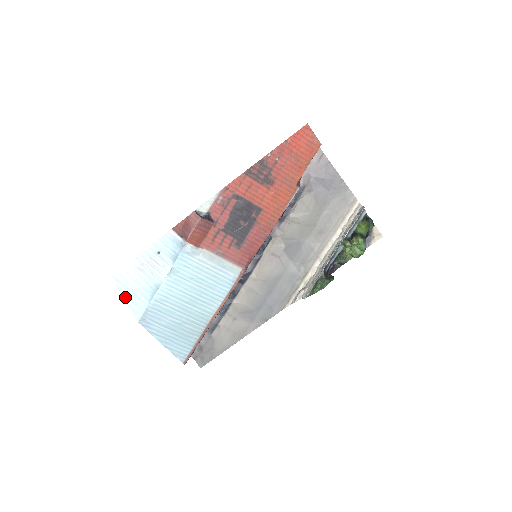
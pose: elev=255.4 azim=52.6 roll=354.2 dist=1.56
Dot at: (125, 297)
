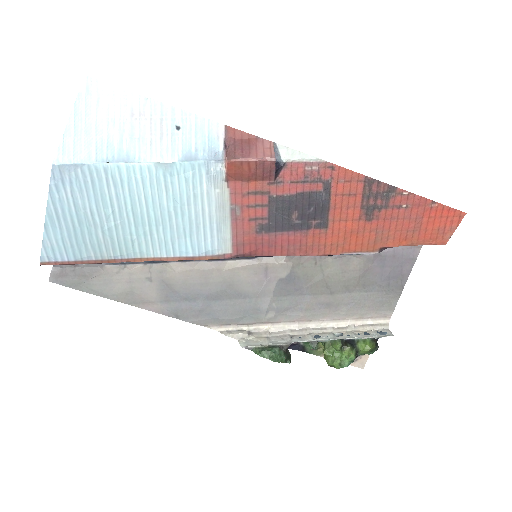
Dot at: (73, 118)
